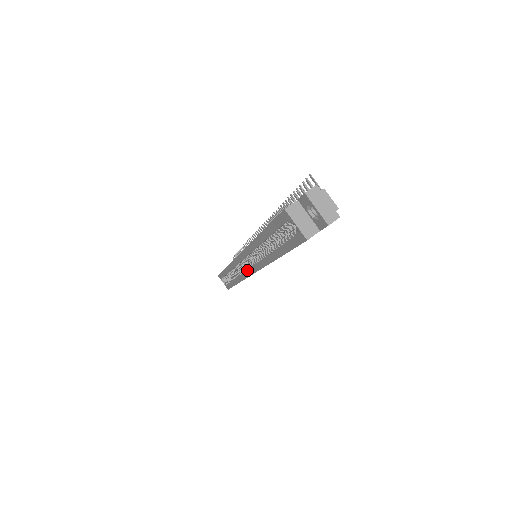
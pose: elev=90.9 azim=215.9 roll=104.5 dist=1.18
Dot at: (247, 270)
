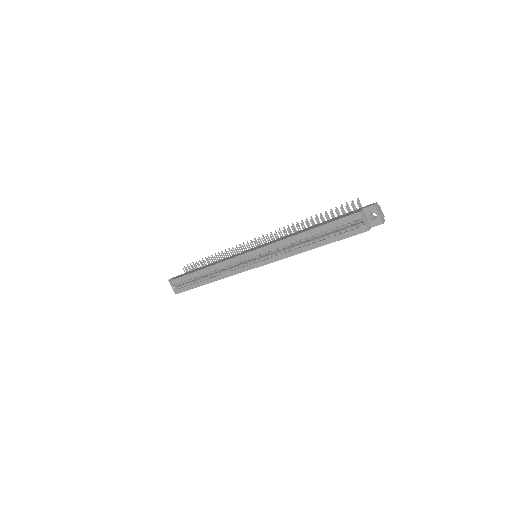
Dot at: (248, 265)
